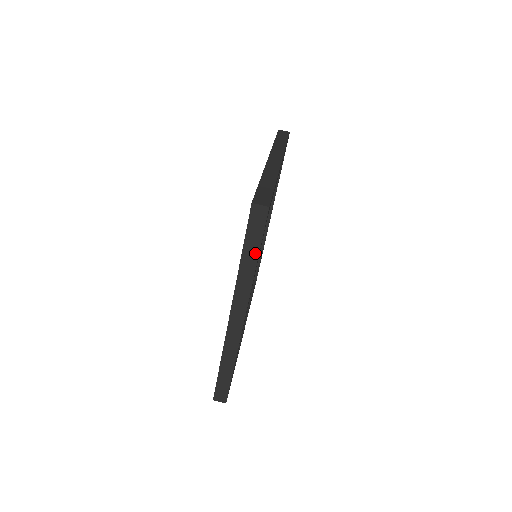
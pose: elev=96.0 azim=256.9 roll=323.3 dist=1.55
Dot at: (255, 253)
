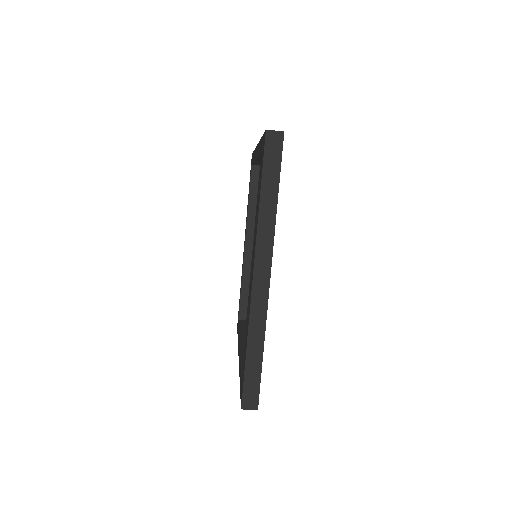
Dot at: occluded
